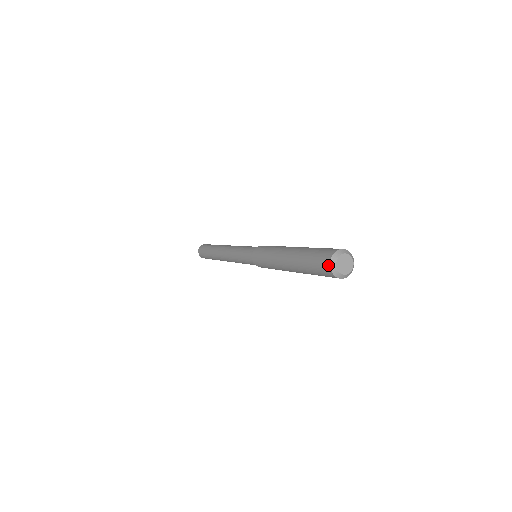
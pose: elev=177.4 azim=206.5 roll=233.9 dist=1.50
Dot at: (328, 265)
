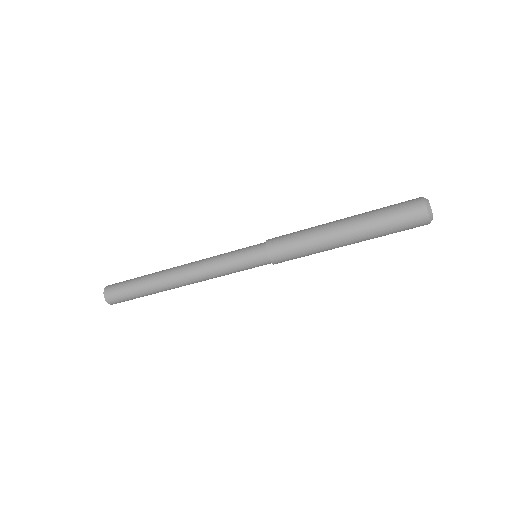
Dot at: (422, 202)
